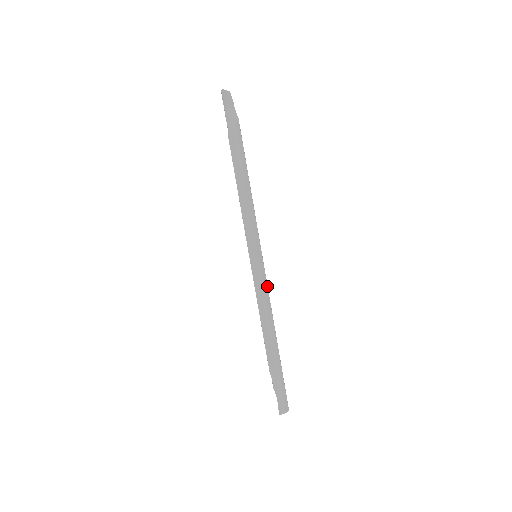
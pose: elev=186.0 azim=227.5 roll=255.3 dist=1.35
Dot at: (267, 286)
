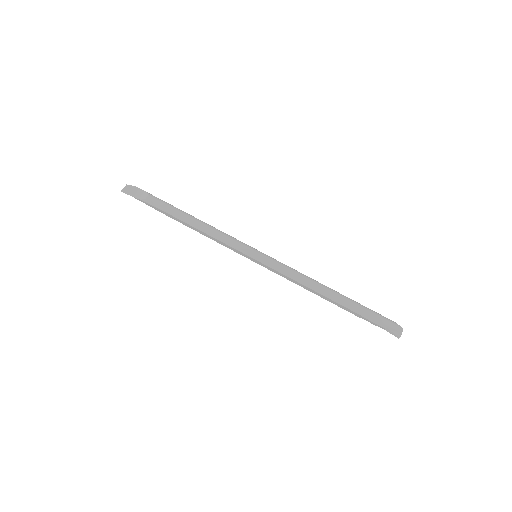
Dot at: (284, 267)
